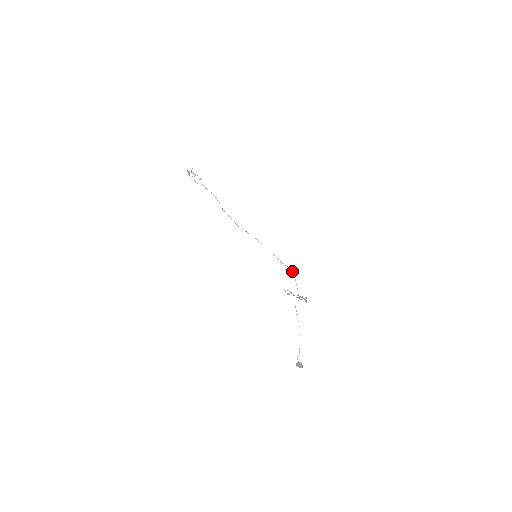
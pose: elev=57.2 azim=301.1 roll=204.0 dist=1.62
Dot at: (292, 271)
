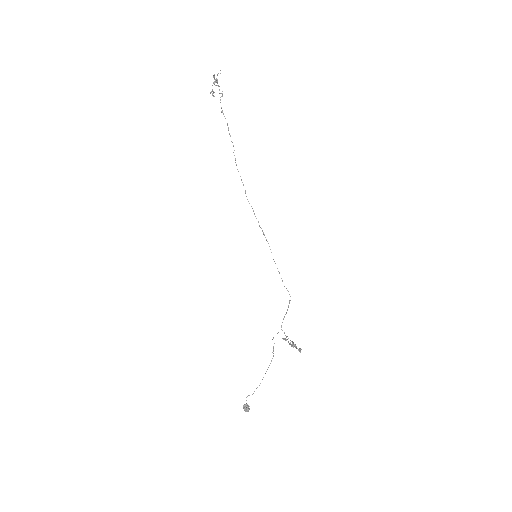
Dot at: occluded
